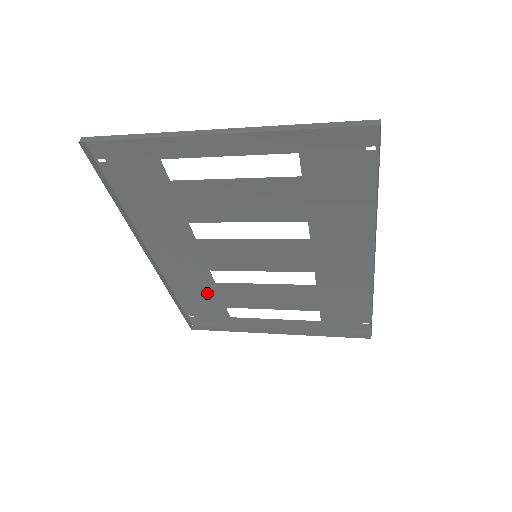
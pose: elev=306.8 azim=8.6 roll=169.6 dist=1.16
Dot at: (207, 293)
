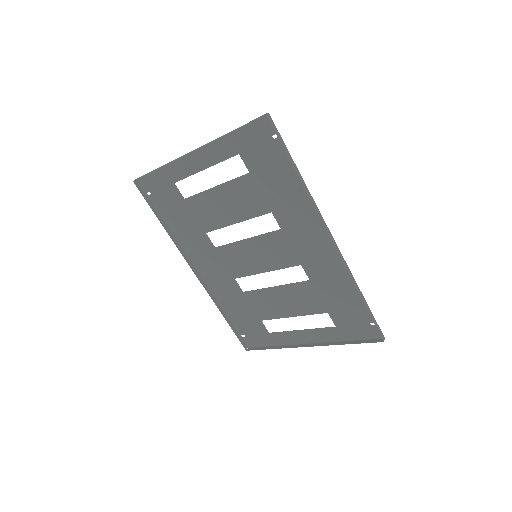
Dot at: (243, 305)
